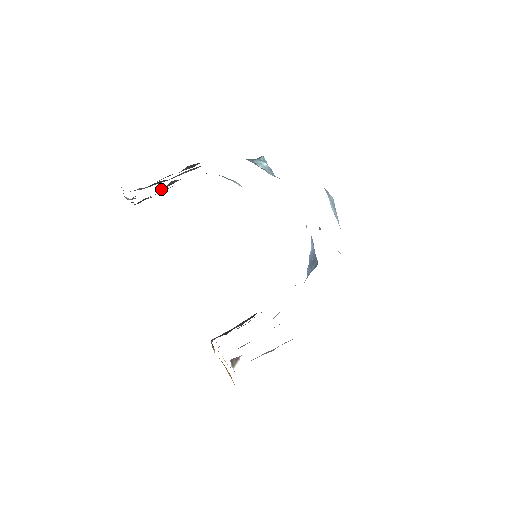
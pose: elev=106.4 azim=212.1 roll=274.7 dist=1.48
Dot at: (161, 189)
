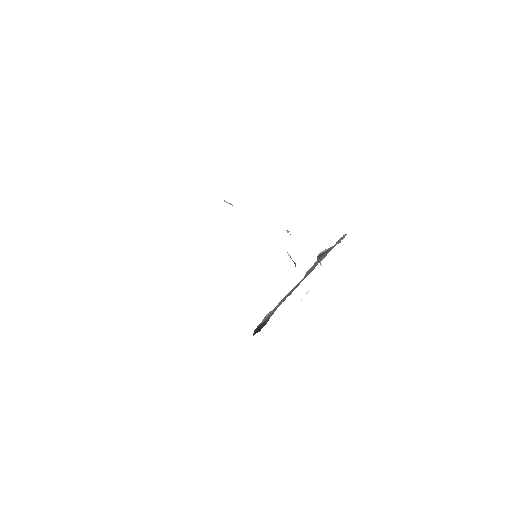
Dot at: occluded
